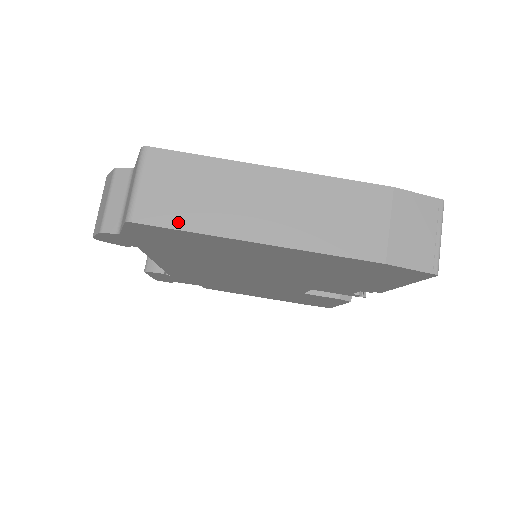
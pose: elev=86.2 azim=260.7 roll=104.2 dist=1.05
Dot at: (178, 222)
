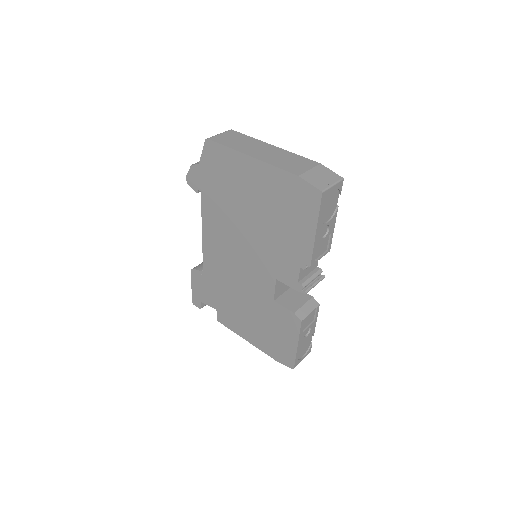
Dot at: (224, 144)
